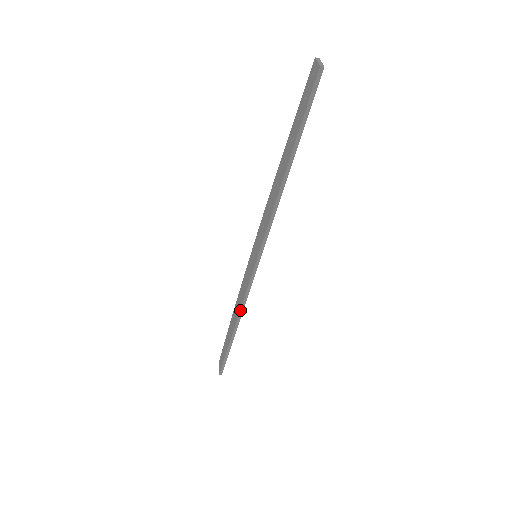
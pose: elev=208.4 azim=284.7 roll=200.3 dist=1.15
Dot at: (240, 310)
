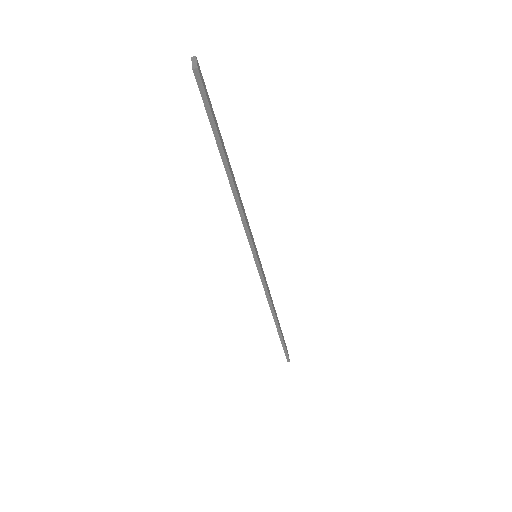
Dot at: occluded
